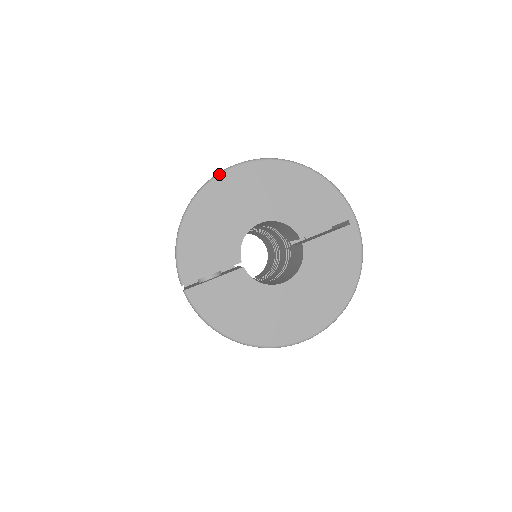
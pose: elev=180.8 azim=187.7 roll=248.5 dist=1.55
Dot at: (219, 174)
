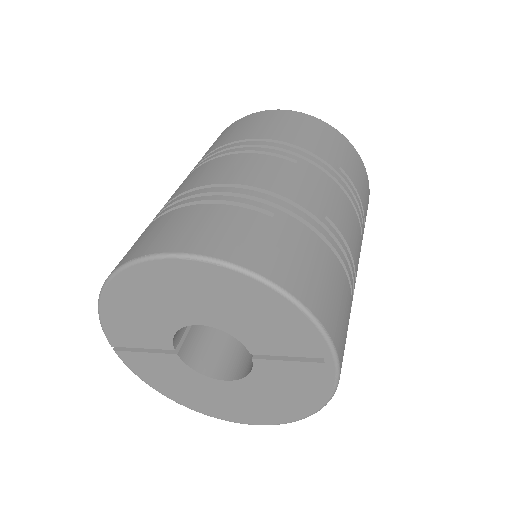
Dot at: (140, 261)
